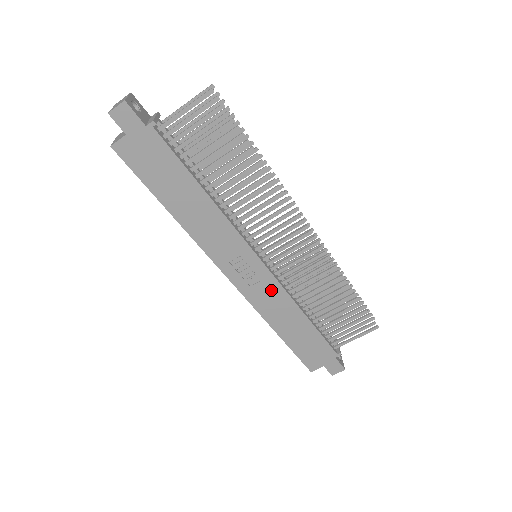
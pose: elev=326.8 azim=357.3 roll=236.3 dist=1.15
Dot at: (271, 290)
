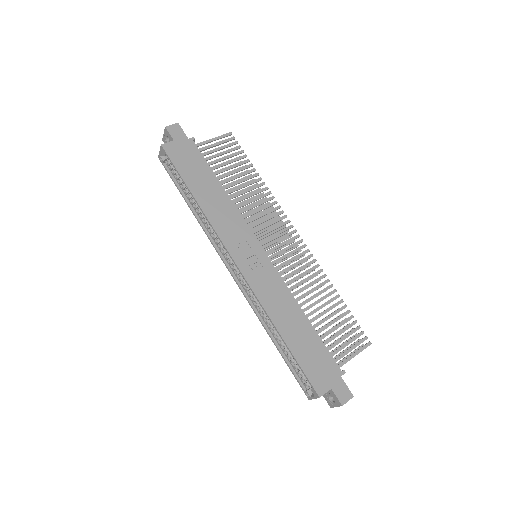
Dot at: (272, 281)
